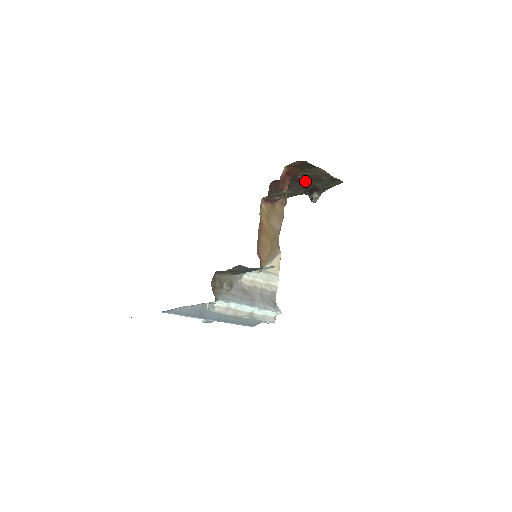
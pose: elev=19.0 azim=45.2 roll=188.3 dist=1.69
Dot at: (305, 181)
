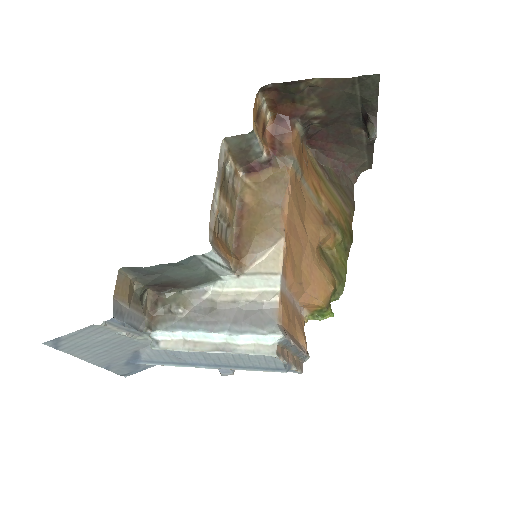
Dot at: (338, 116)
